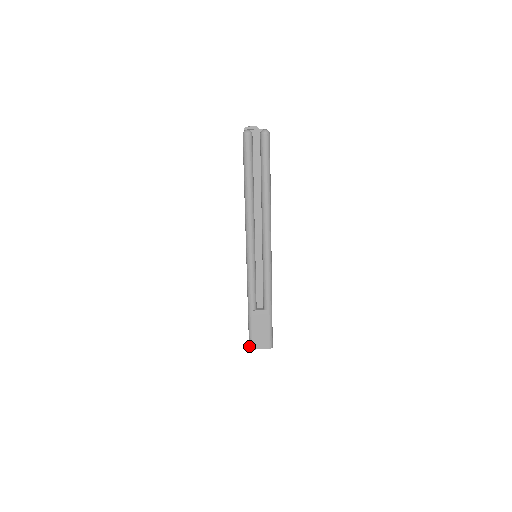
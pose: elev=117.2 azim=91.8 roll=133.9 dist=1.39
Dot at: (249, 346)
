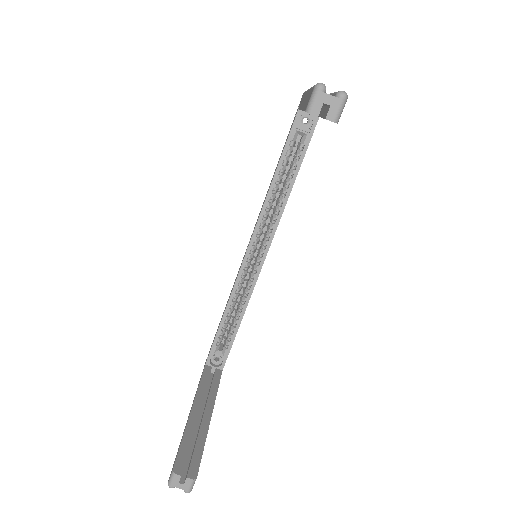
Dot at: occluded
